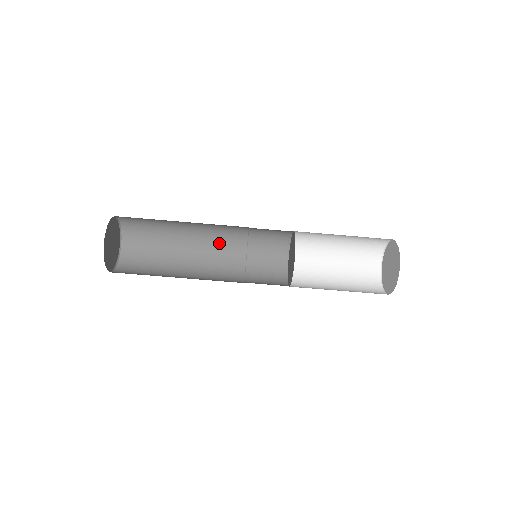
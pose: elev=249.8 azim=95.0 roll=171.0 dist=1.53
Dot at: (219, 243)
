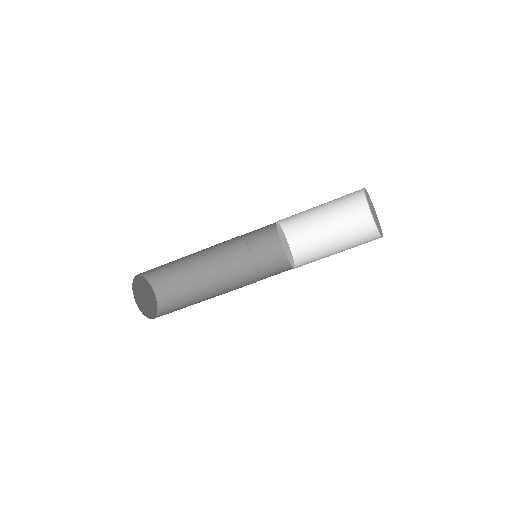
Dot at: (227, 258)
